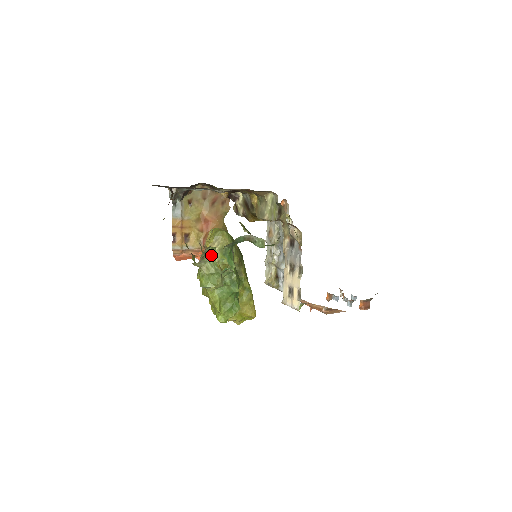
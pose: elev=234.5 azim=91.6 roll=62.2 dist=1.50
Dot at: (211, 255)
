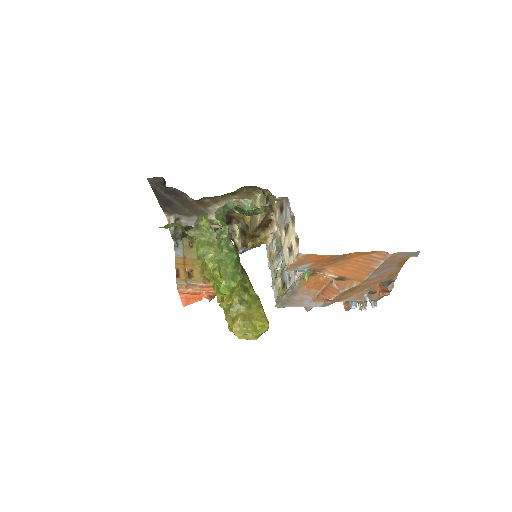
Dot at: (205, 223)
